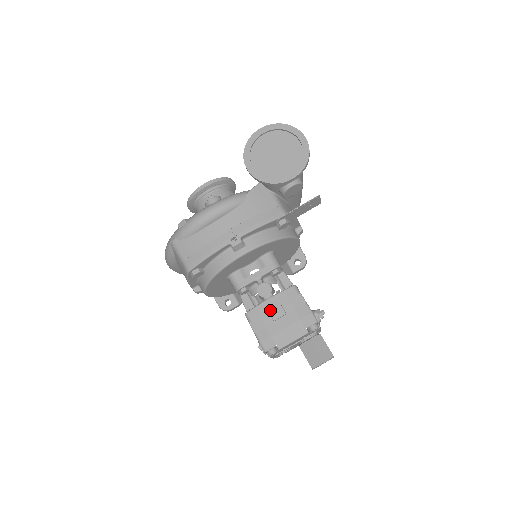
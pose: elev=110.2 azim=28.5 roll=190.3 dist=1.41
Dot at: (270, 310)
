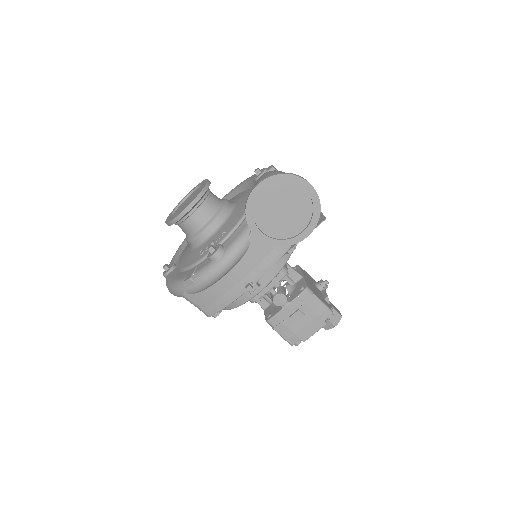
Dot at: (290, 317)
